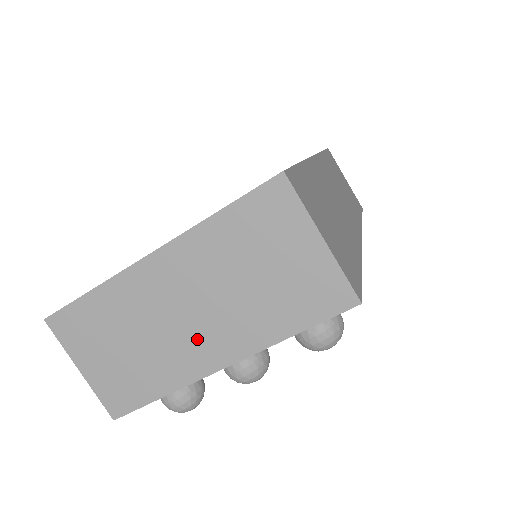
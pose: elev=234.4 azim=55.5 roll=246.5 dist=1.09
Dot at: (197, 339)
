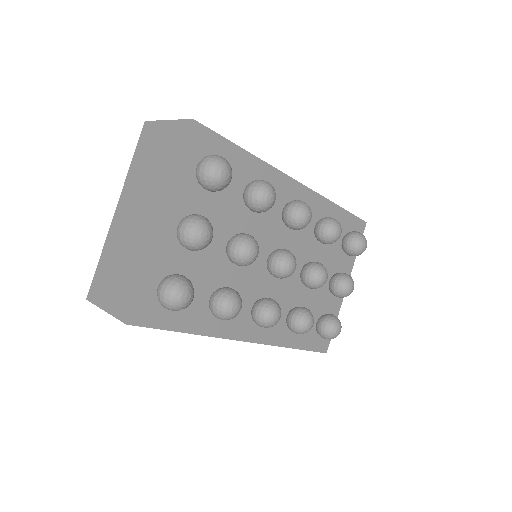
Dot at: (144, 222)
